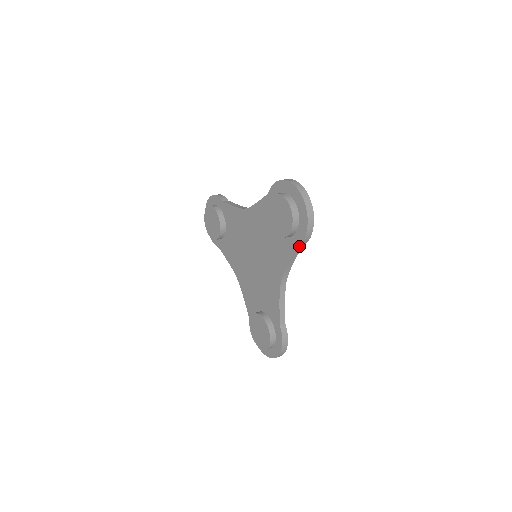
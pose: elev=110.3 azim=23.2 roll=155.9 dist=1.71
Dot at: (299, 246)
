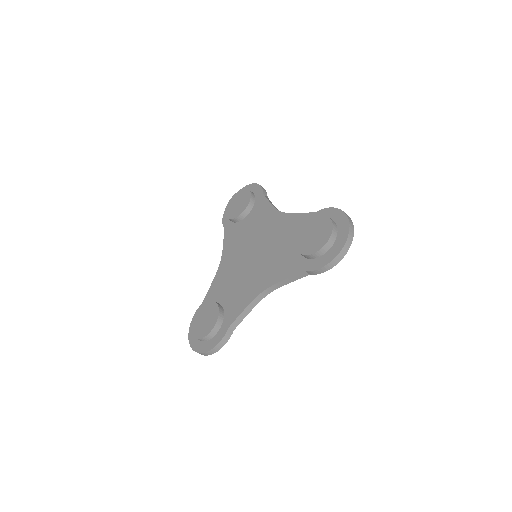
Dot at: (309, 271)
